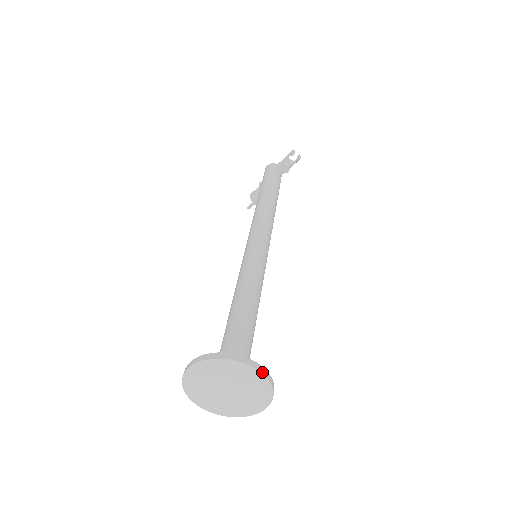
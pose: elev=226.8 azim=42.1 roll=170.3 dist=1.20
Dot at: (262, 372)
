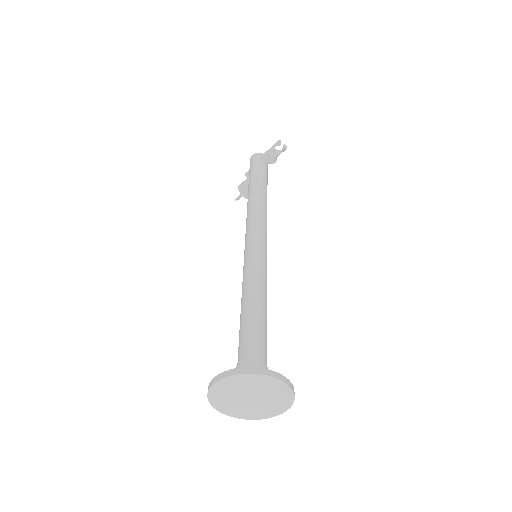
Dot at: (285, 382)
